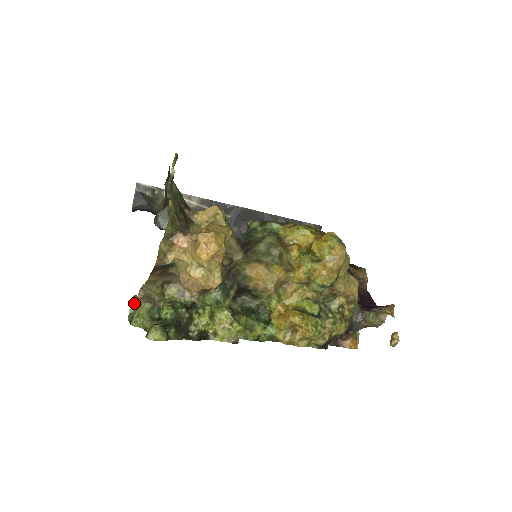
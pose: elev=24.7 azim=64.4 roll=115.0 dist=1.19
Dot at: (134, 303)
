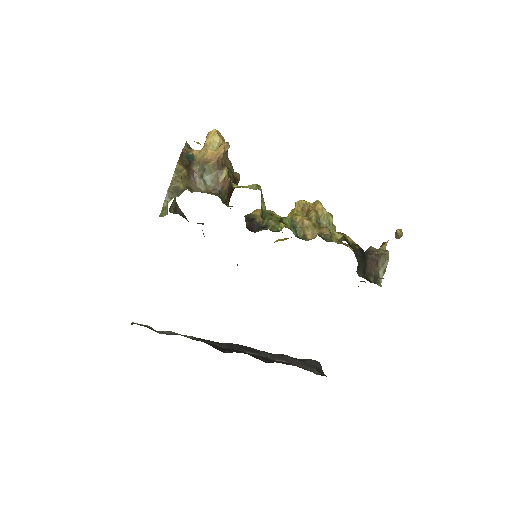
Dot at: (162, 215)
